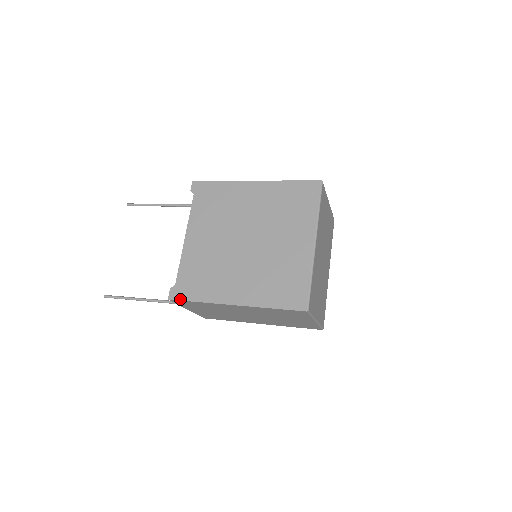
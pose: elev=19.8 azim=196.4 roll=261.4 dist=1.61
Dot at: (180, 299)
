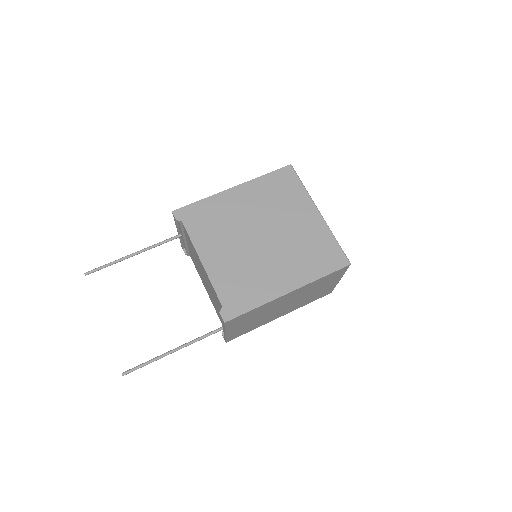
Dot at: (237, 316)
